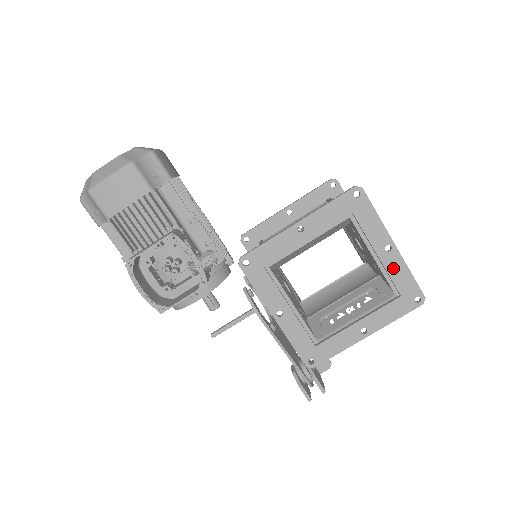
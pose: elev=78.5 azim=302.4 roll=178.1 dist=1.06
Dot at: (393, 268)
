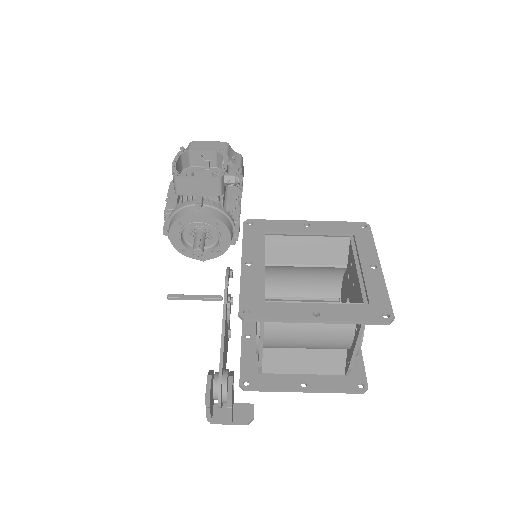
Dot at: (372, 281)
